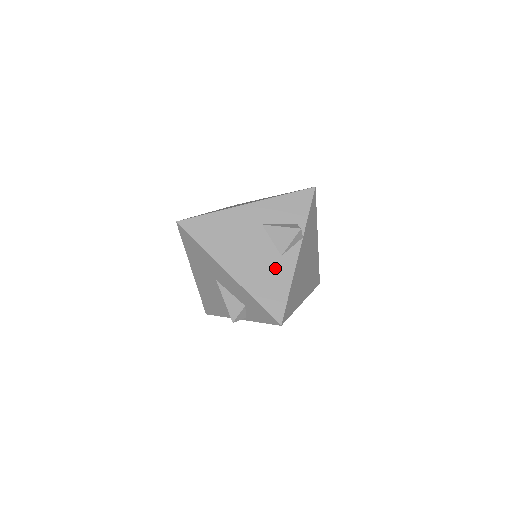
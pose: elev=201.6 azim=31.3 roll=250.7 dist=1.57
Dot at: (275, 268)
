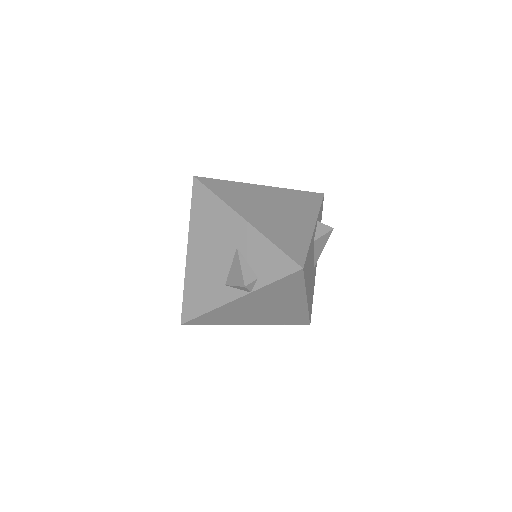
Dot at: (213, 287)
